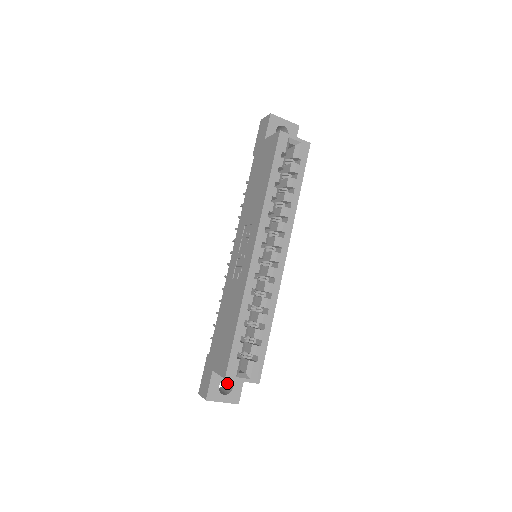
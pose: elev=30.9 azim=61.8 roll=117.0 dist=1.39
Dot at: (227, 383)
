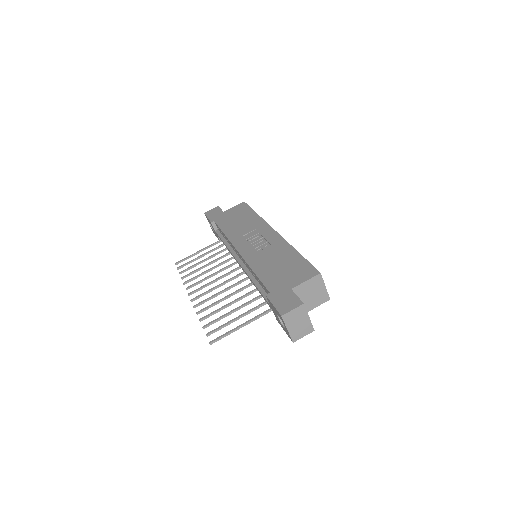
Dot at: occluded
